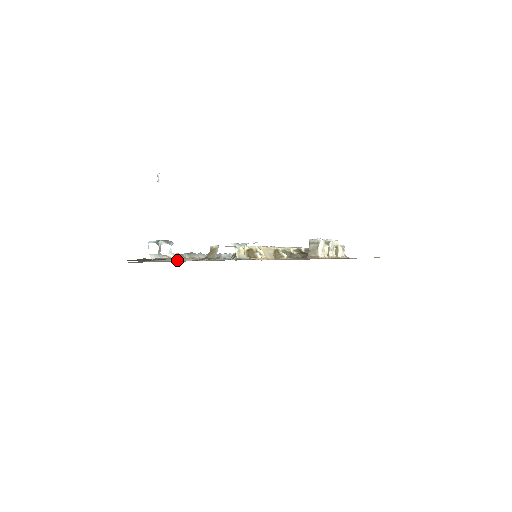
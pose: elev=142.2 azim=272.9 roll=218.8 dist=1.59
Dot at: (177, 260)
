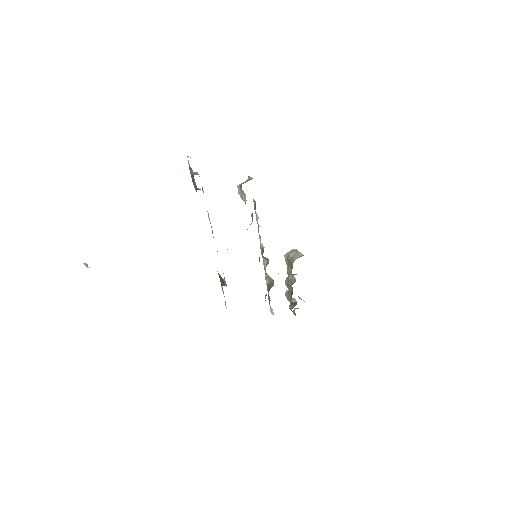
Dot at: occluded
